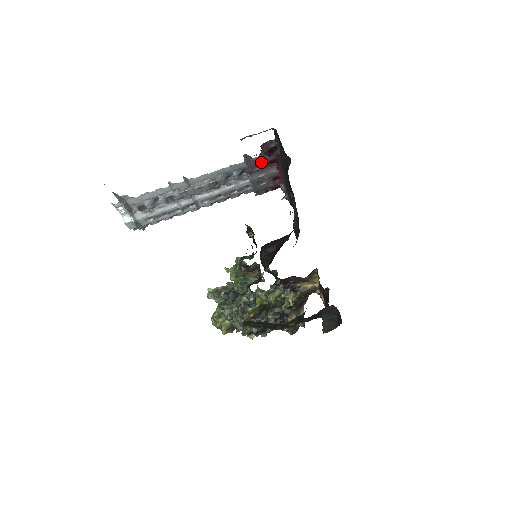
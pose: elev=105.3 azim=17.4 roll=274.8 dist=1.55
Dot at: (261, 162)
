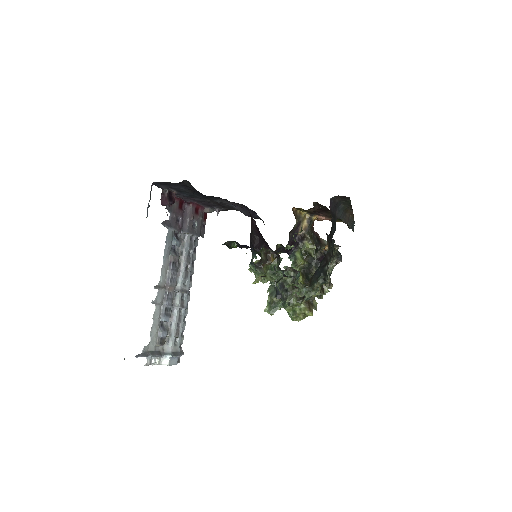
Dot at: (176, 215)
